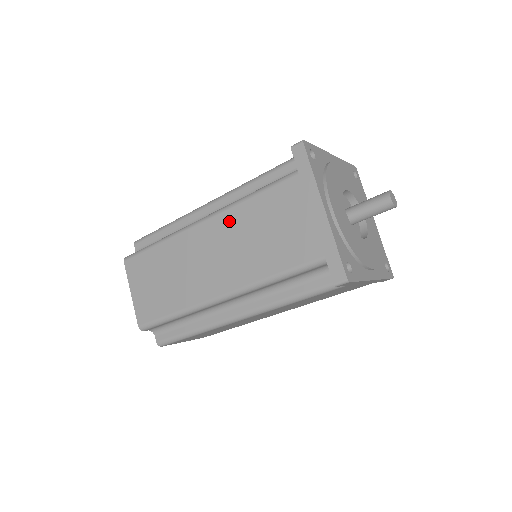
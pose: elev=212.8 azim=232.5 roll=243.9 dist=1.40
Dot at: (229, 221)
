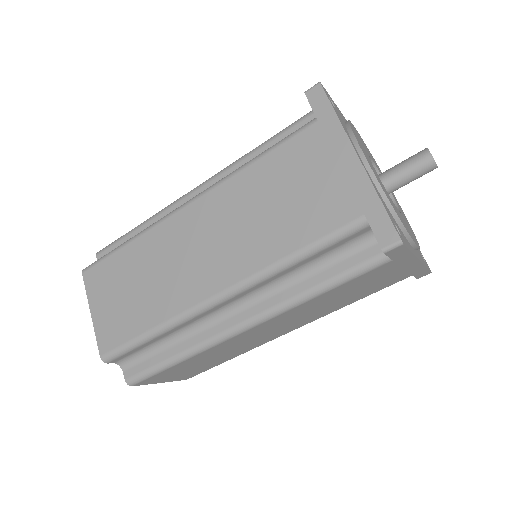
Dot at: (226, 195)
